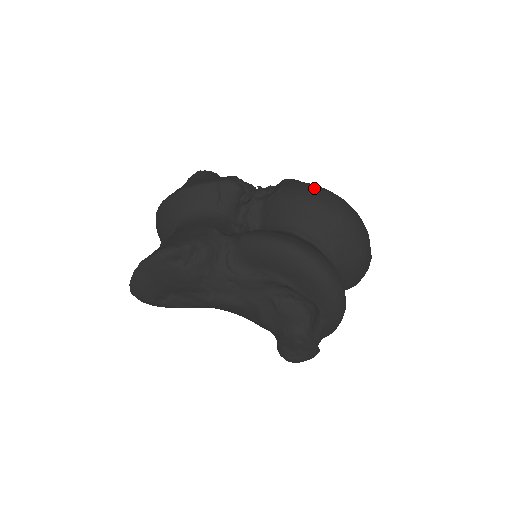
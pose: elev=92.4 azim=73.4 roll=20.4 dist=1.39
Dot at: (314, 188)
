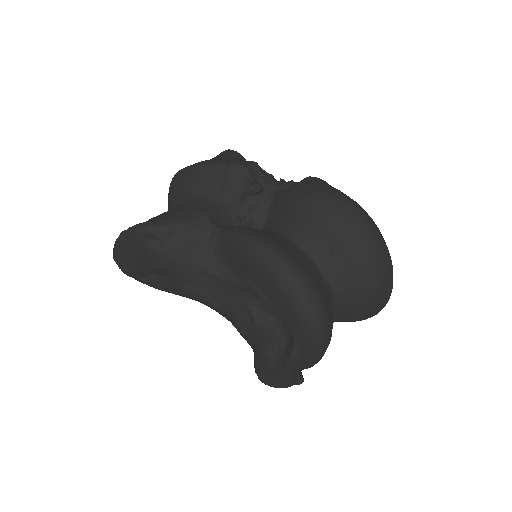
Dot at: (333, 193)
